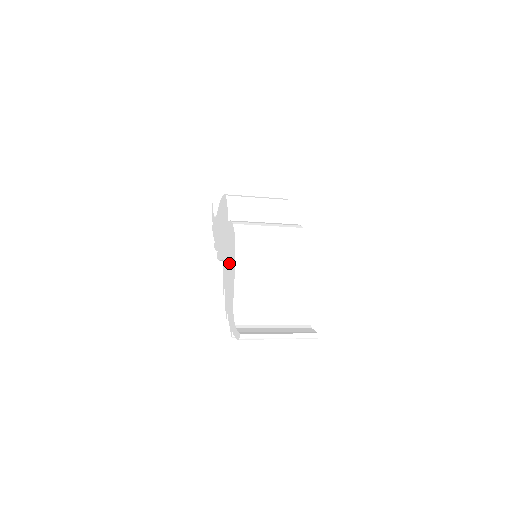
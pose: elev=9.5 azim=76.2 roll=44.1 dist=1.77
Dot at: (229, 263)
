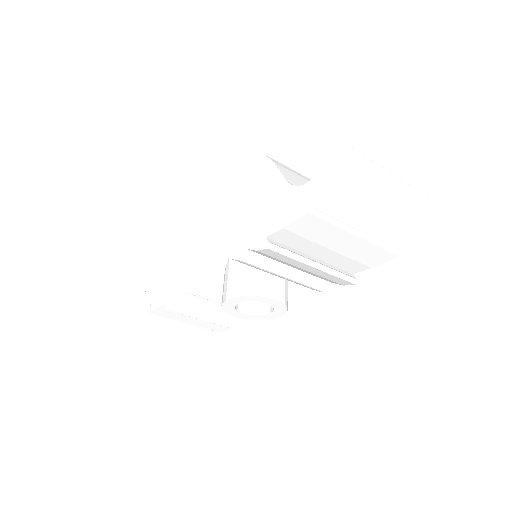
Dot at: (246, 197)
